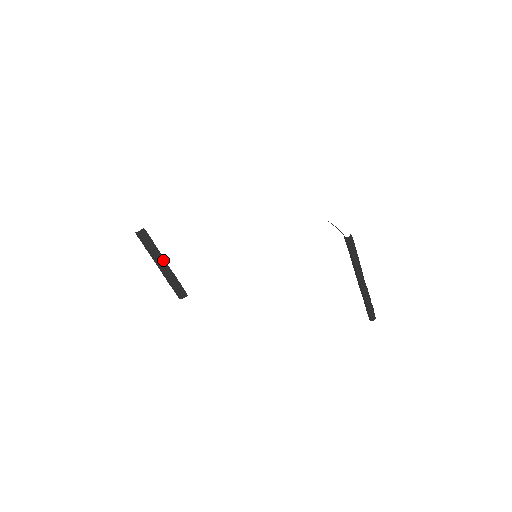
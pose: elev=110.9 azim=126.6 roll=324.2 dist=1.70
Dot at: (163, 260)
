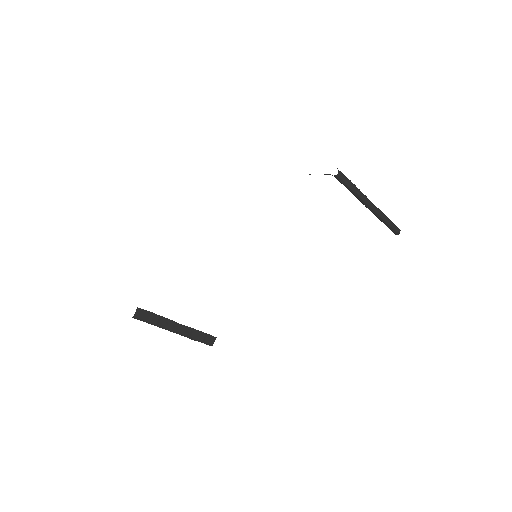
Dot at: (174, 323)
